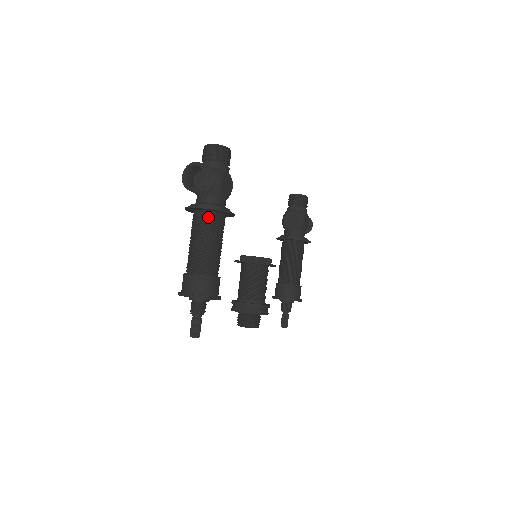
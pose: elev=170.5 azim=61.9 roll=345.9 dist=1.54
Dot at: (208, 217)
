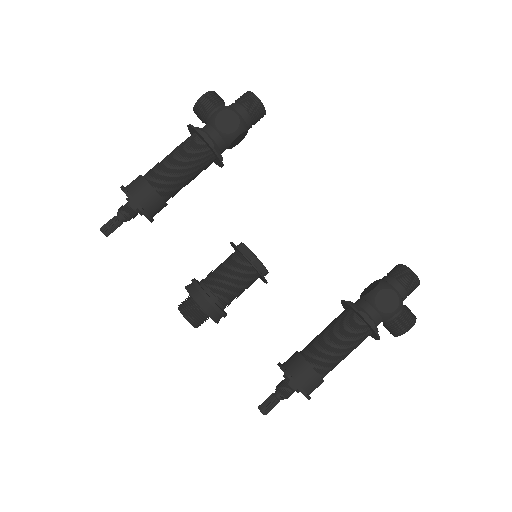
Dot at: (190, 138)
